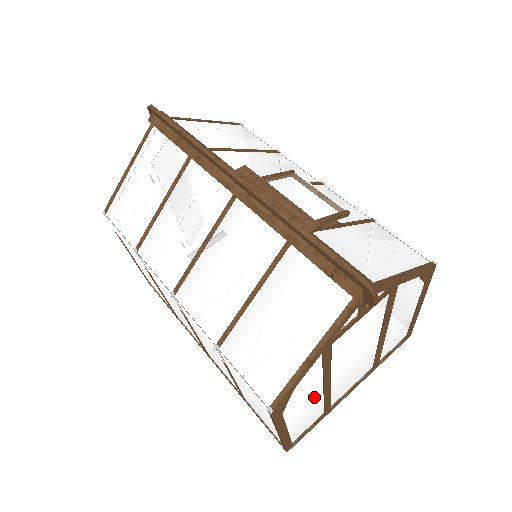
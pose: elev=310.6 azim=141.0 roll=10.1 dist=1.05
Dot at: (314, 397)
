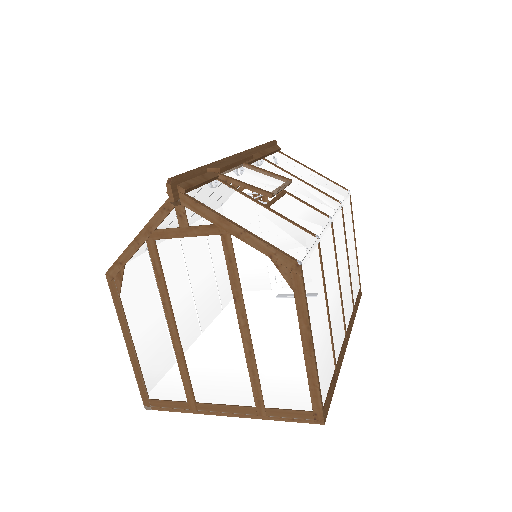
Dot at: (160, 330)
